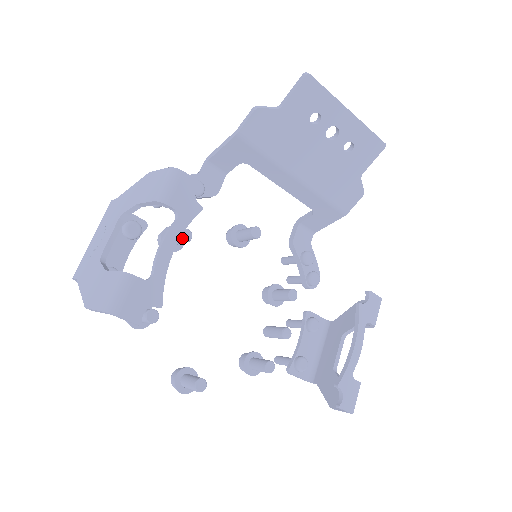
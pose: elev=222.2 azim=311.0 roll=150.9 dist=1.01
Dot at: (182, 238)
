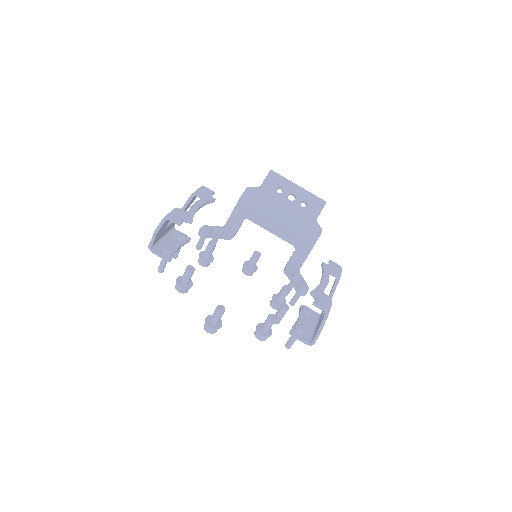
Dot at: (210, 243)
